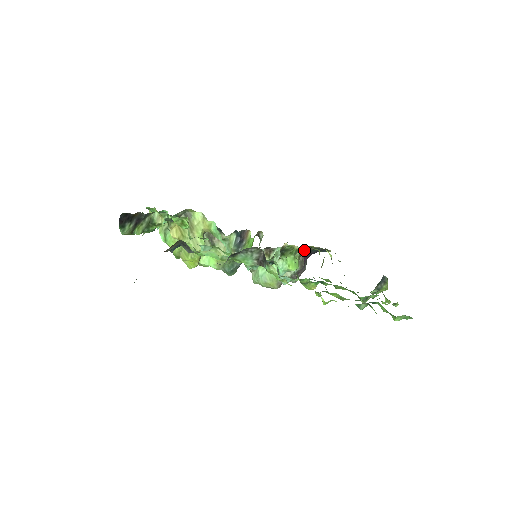
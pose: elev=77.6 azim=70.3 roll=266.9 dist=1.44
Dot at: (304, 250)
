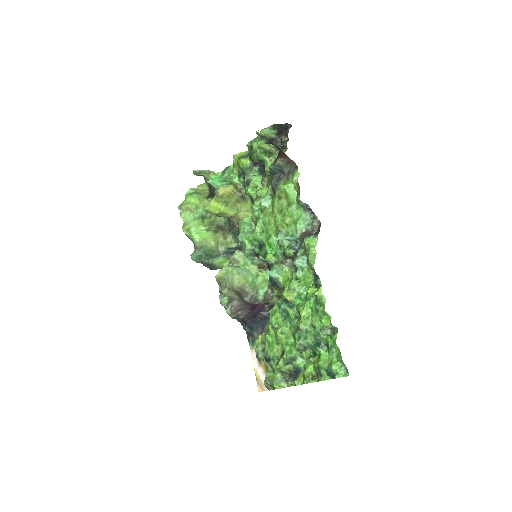
Dot at: occluded
